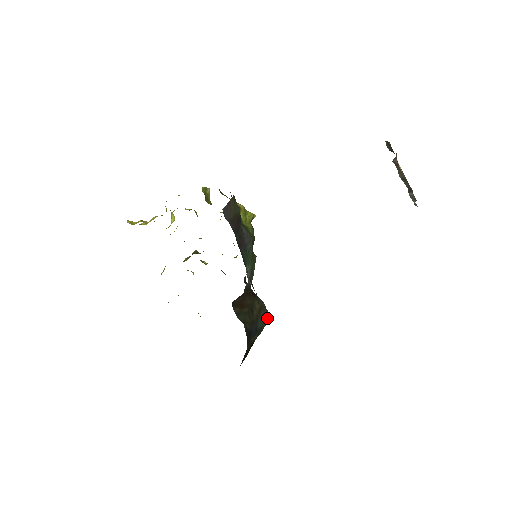
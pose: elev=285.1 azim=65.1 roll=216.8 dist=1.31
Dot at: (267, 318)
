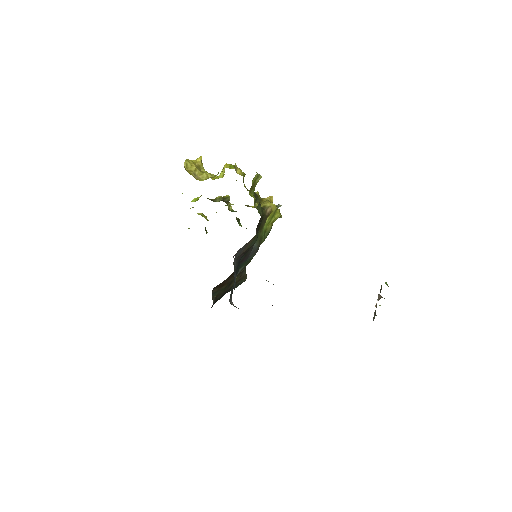
Dot at: occluded
